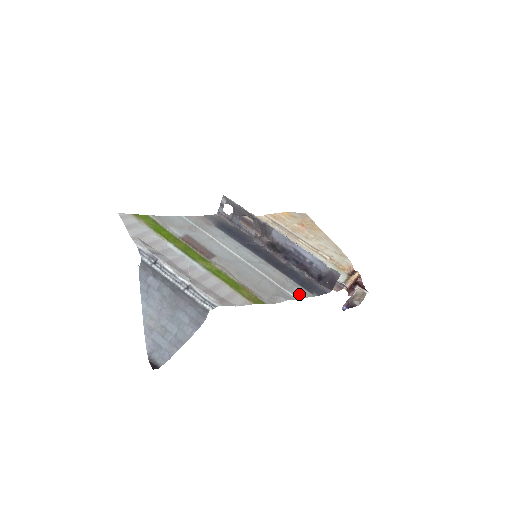
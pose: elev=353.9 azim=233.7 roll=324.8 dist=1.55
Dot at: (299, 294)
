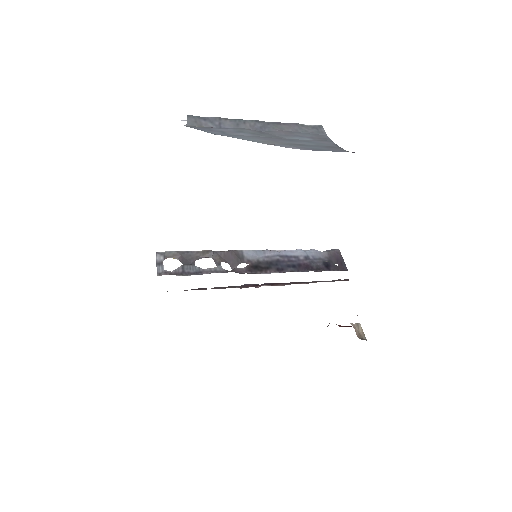
Dot at: occluded
